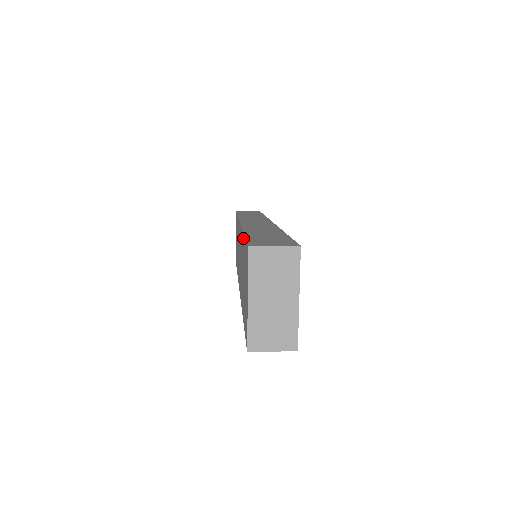
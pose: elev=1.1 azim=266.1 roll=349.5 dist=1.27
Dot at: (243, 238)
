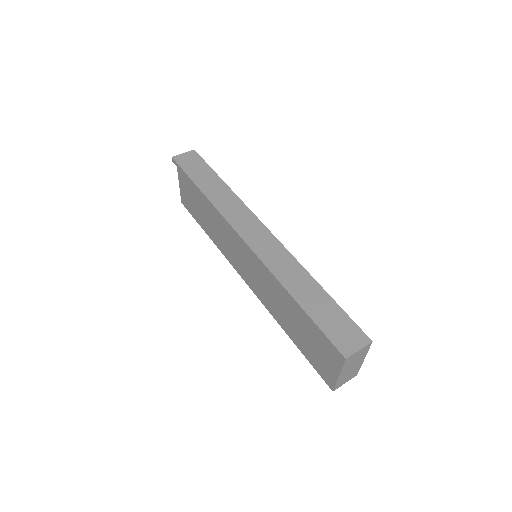
Dot at: (295, 304)
